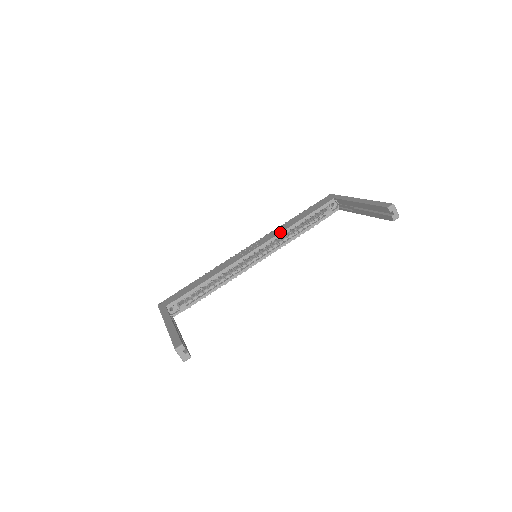
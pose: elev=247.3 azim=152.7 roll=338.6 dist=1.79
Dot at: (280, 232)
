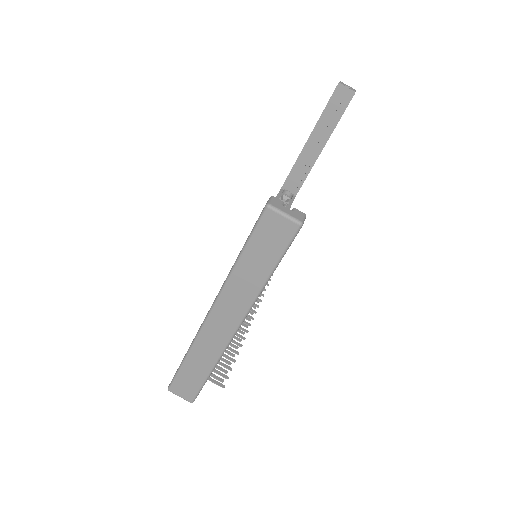
Dot at: occluded
